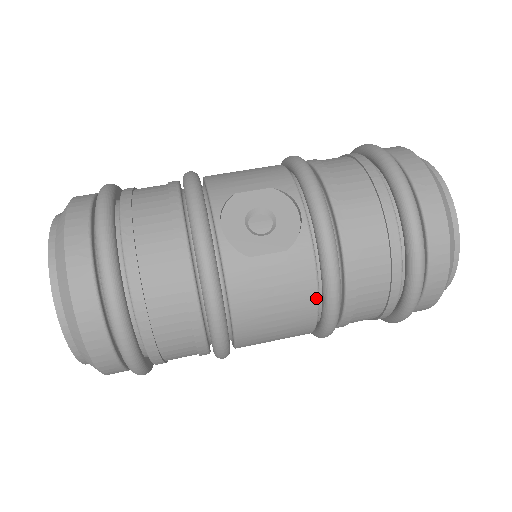
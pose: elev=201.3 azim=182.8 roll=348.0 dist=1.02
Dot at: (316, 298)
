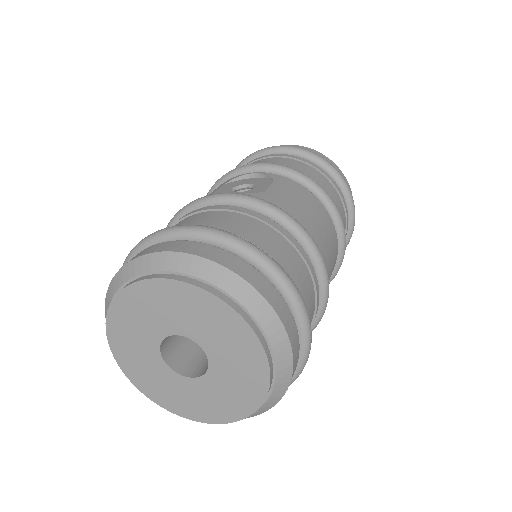
Dot at: (316, 197)
